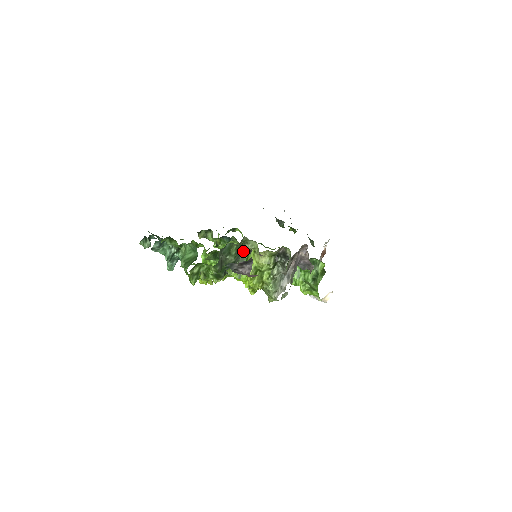
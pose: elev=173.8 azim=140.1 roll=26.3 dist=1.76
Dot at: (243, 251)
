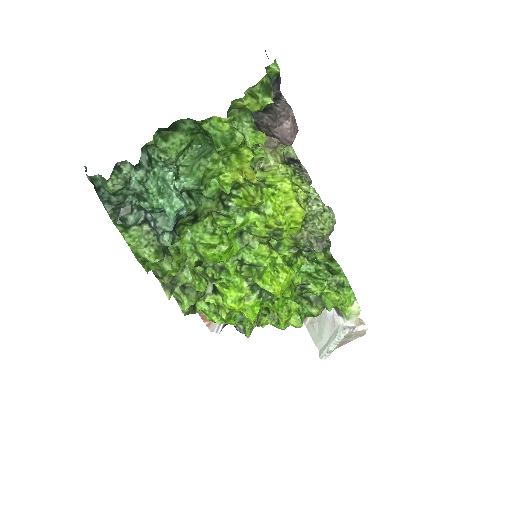
Dot at: occluded
